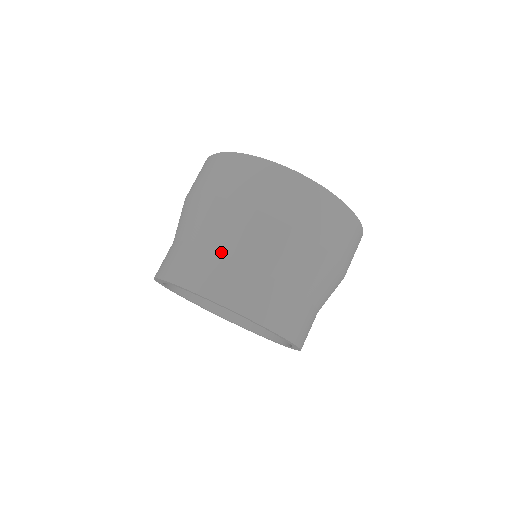
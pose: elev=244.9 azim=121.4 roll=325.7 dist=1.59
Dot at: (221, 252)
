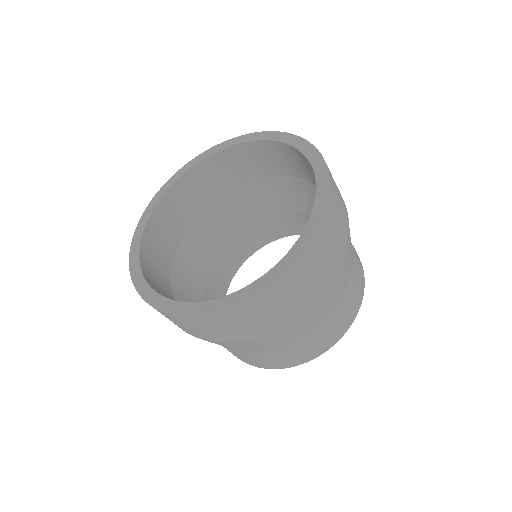
Dot at: occluded
